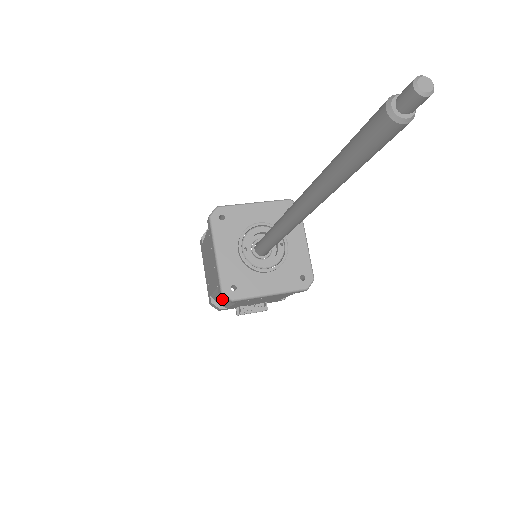
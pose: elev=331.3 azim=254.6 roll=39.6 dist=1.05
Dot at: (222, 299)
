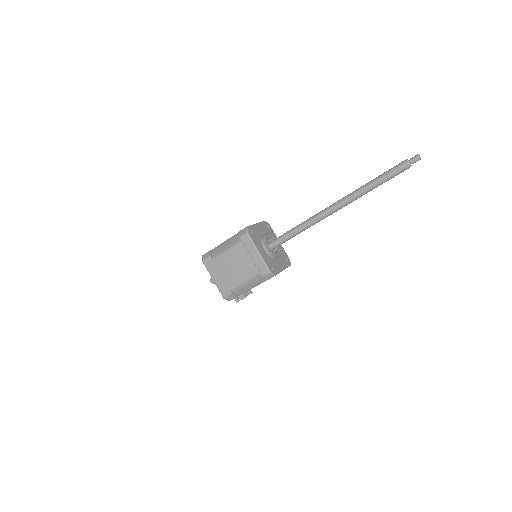
Dot at: (251, 284)
